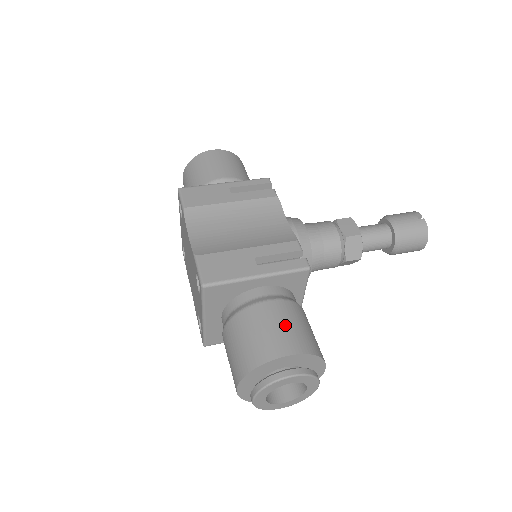
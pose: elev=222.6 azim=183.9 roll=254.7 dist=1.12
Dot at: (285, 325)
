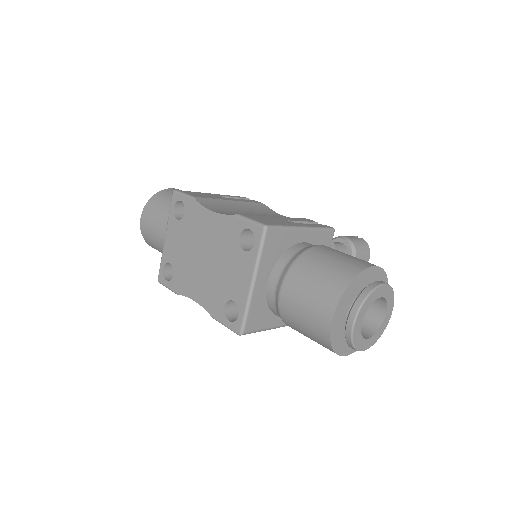
Dot at: (350, 255)
